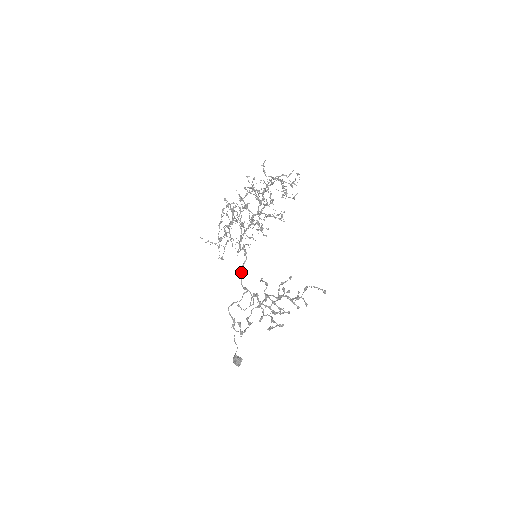
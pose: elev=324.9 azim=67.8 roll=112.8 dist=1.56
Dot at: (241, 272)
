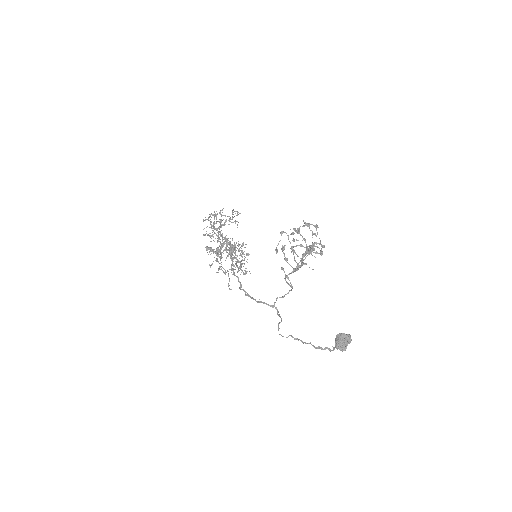
Dot at: (257, 301)
